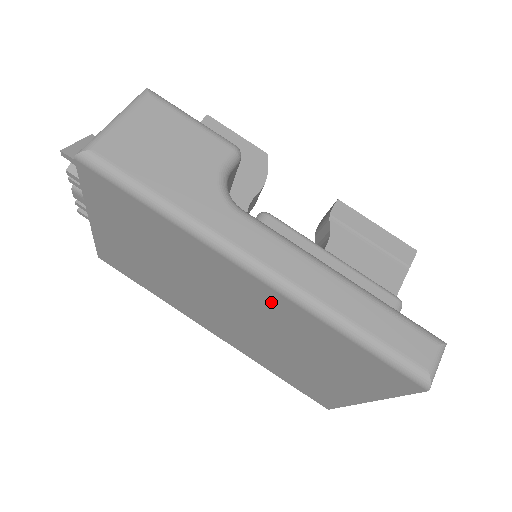
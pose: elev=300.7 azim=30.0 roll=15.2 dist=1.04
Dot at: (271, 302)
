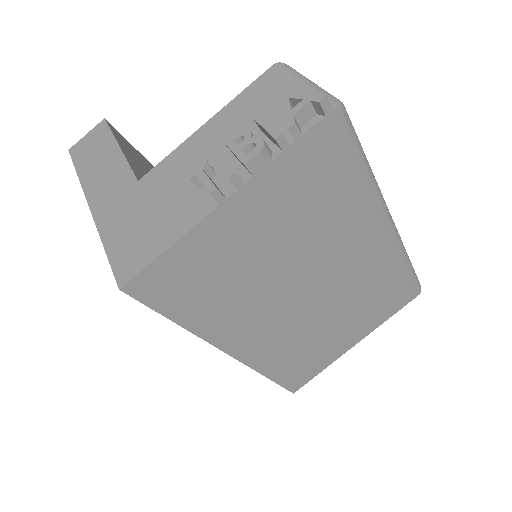
Dot at: (377, 256)
